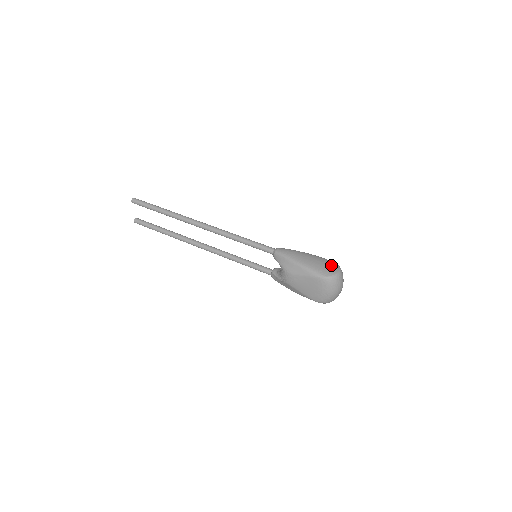
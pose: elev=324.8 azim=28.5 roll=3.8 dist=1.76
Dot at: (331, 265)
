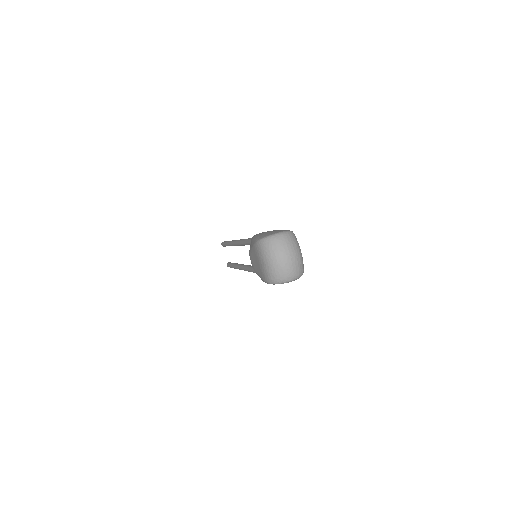
Dot at: (278, 231)
